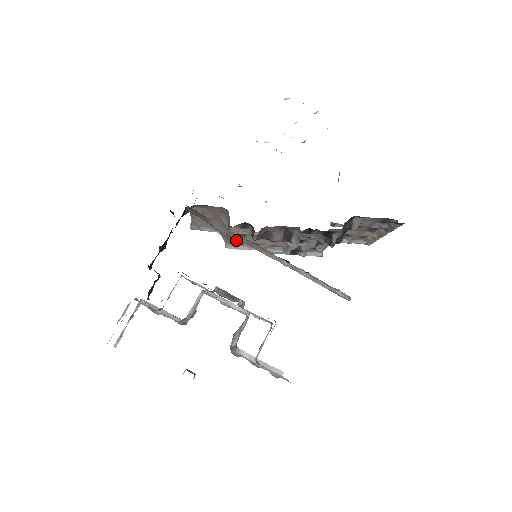
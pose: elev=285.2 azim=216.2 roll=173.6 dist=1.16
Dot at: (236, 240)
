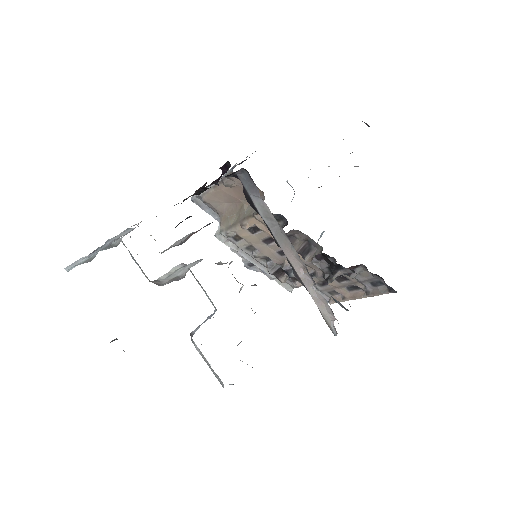
Dot at: (239, 232)
